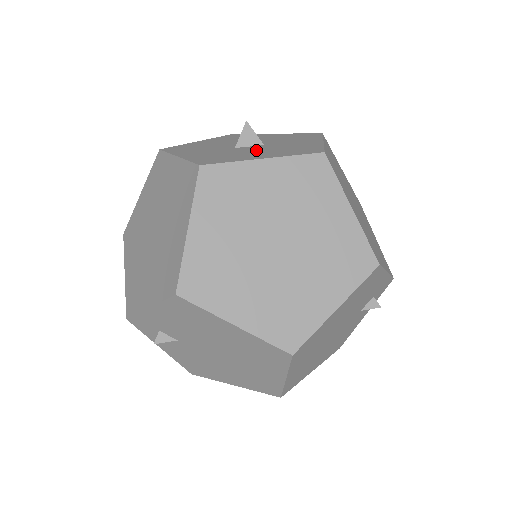
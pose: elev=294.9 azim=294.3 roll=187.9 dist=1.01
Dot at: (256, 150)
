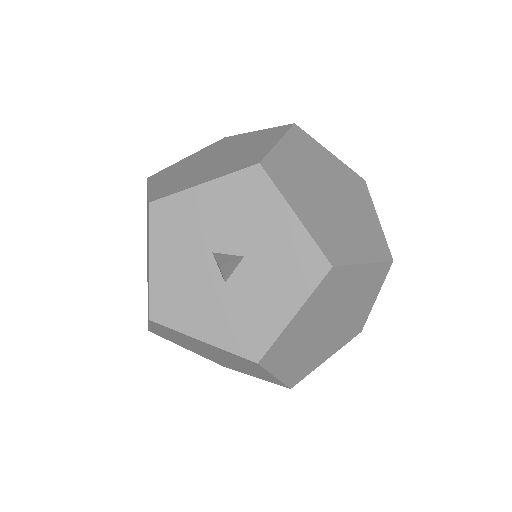
Dot at: (258, 286)
